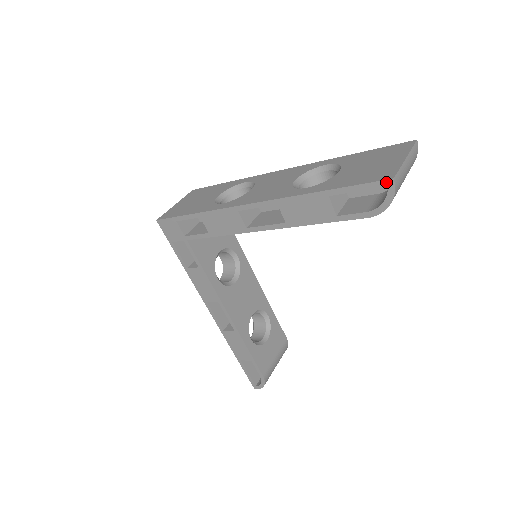
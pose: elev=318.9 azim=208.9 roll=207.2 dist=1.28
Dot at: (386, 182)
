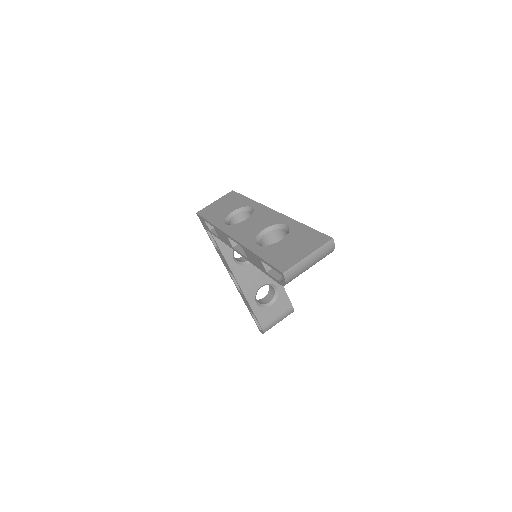
Dot at: (280, 272)
